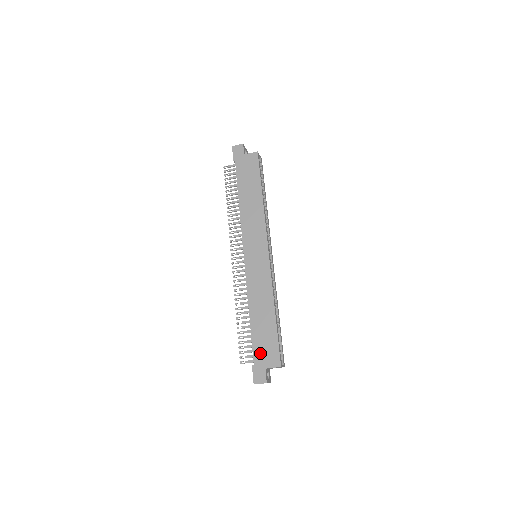
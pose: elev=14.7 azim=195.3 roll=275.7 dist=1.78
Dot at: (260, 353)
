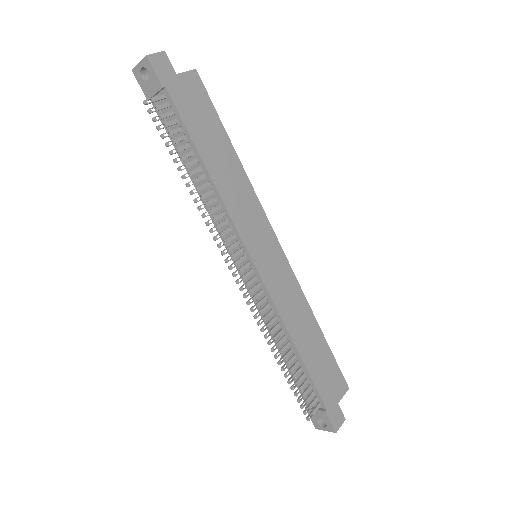
Dot at: (326, 389)
